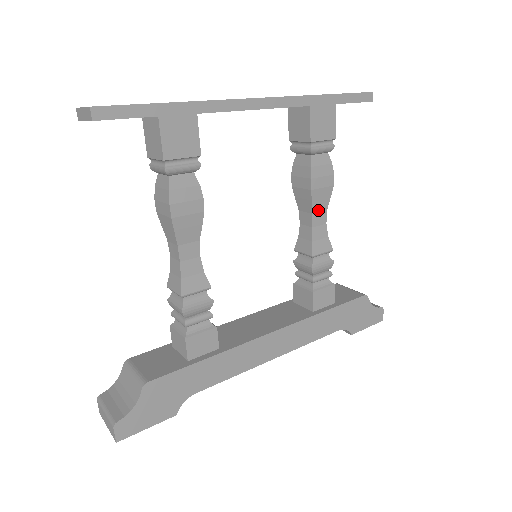
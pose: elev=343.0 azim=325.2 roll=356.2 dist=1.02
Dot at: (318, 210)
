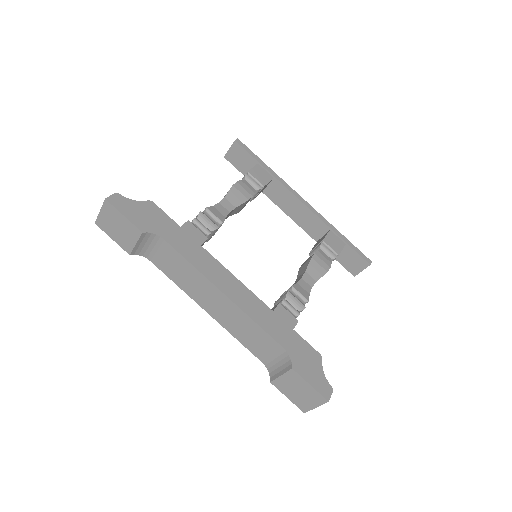
Dot at: (310, 274)
